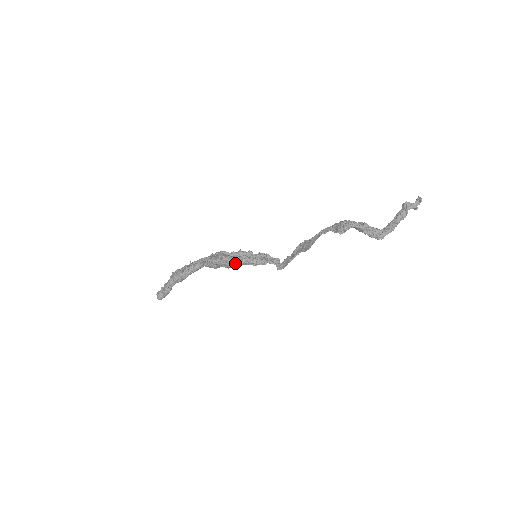
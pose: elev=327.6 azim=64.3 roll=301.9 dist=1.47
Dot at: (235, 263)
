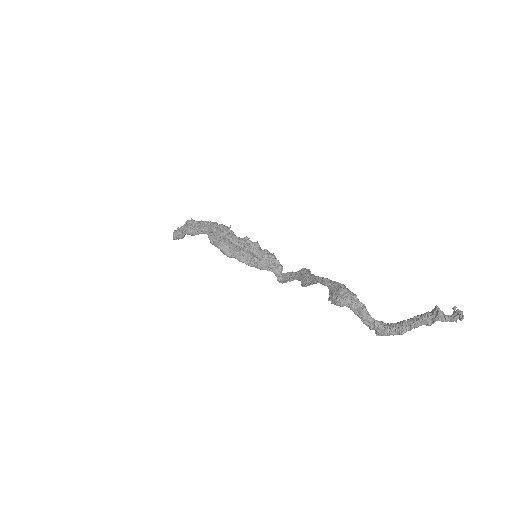
Dot at: (229, 256)
